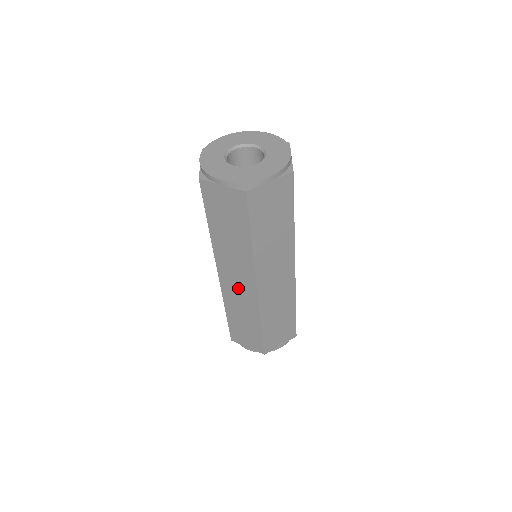
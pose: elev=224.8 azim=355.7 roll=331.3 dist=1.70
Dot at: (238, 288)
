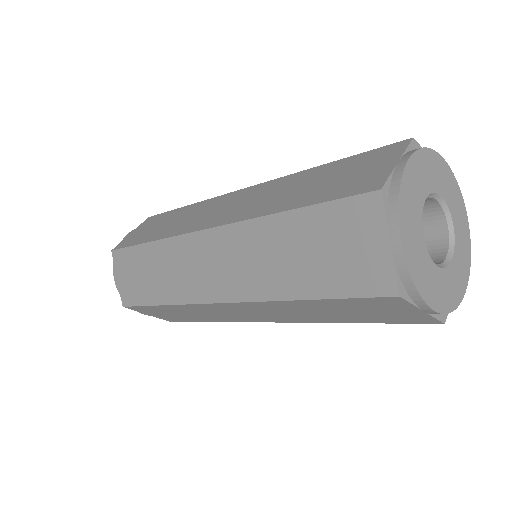
Dot at: (234, 313)
